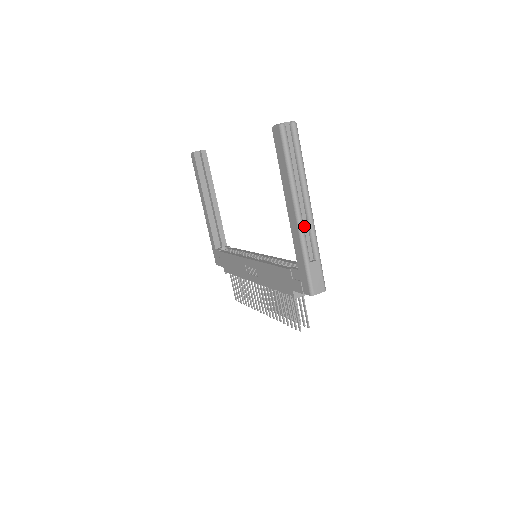
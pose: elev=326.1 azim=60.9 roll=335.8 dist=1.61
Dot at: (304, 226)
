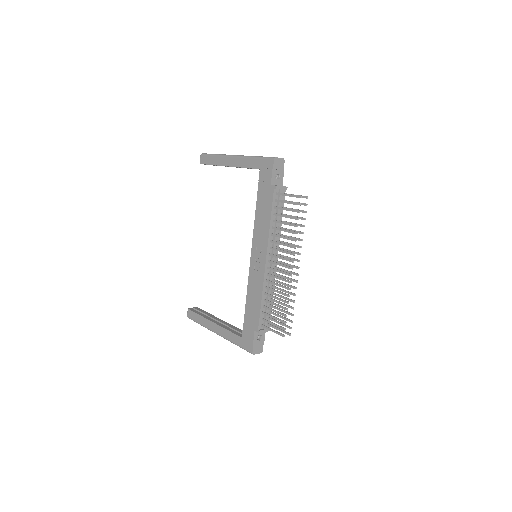
Dot at: occluded
